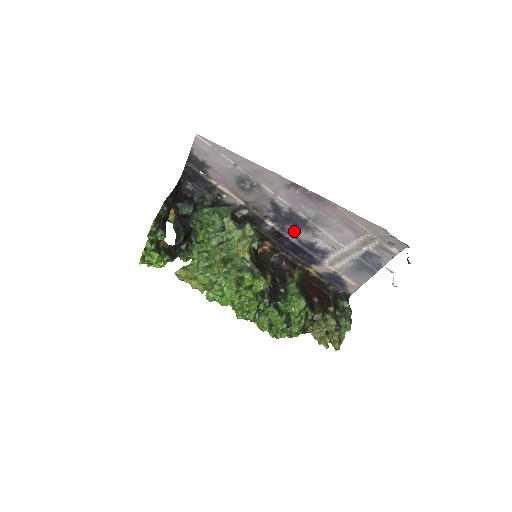
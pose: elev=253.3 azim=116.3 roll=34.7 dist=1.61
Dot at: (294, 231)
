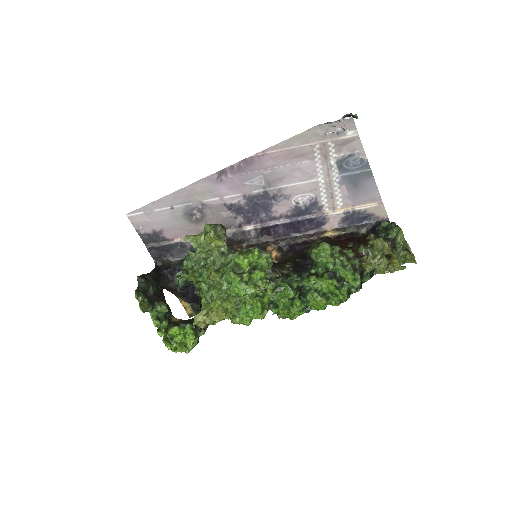
Dot at: (271, 213)
